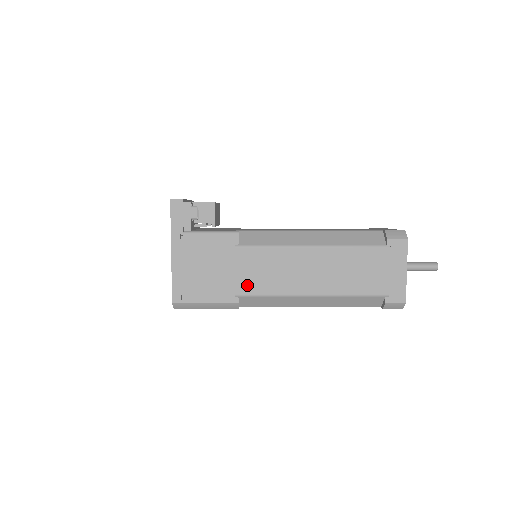
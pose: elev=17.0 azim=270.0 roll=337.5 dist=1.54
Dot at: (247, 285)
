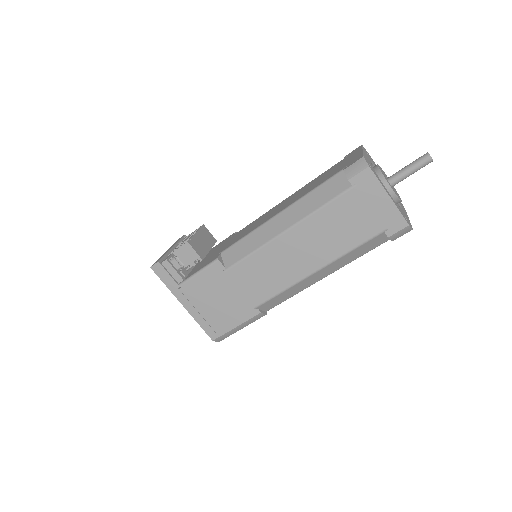
Dot at: (256, 295)
